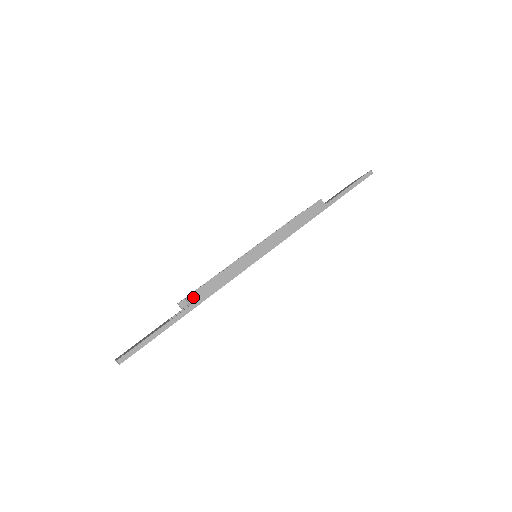
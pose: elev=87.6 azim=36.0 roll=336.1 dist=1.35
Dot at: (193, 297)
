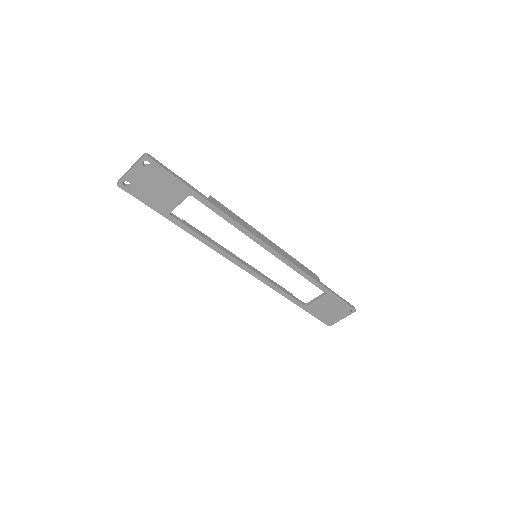
Dot at: (215, 200)
